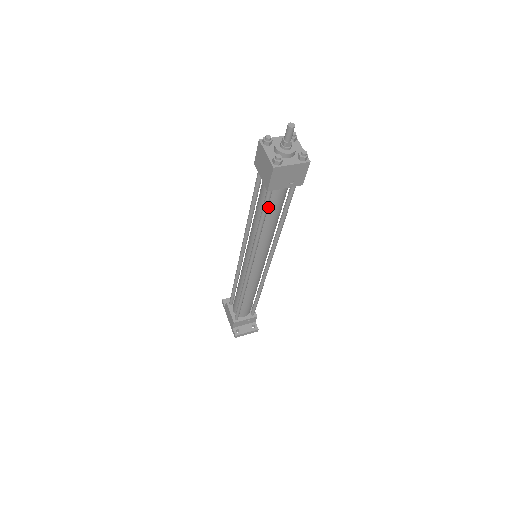
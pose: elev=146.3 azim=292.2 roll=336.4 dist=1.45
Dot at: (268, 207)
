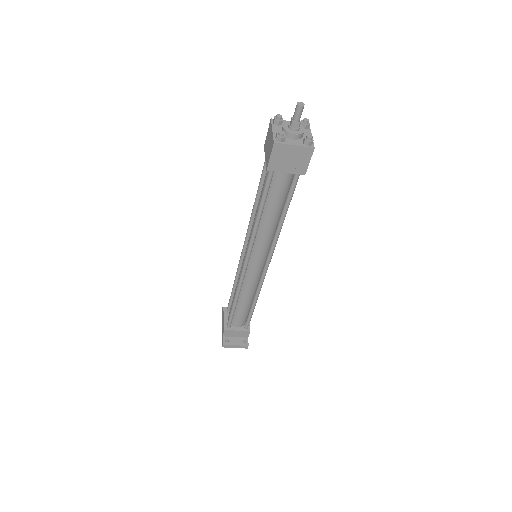
Dot at: (269, 194)
